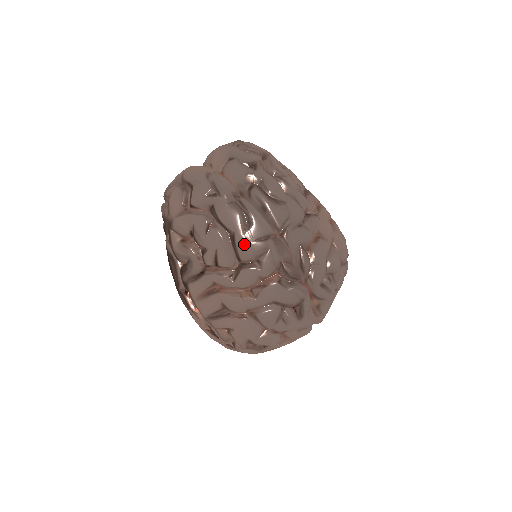
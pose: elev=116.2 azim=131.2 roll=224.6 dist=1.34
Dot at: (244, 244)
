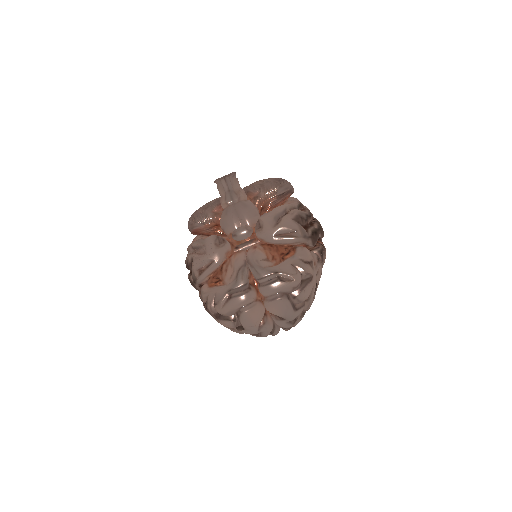
Dot at: occluded
